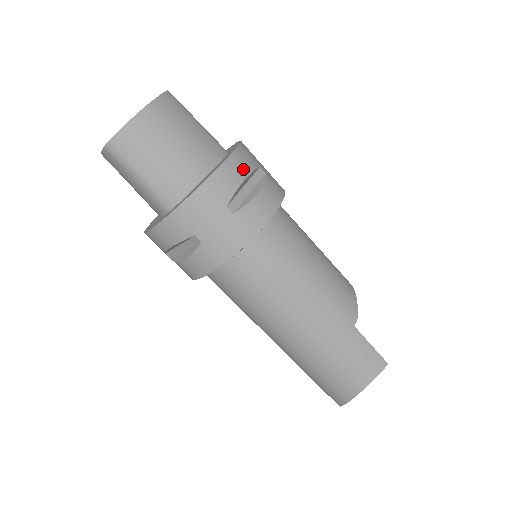
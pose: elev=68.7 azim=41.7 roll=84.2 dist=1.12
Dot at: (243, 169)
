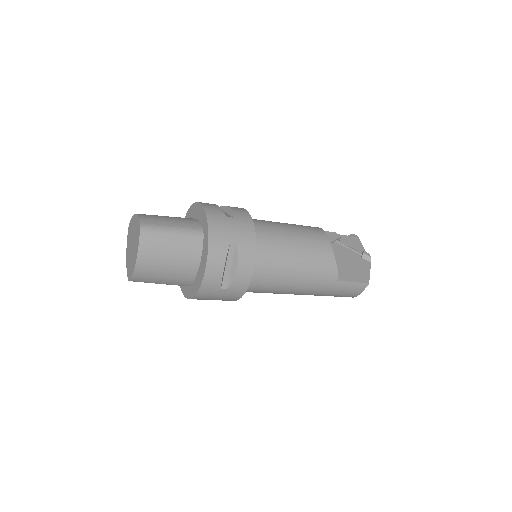
Dot at: (219, 263)
